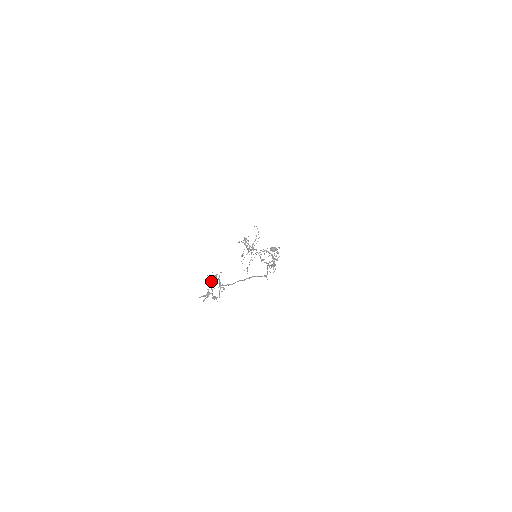
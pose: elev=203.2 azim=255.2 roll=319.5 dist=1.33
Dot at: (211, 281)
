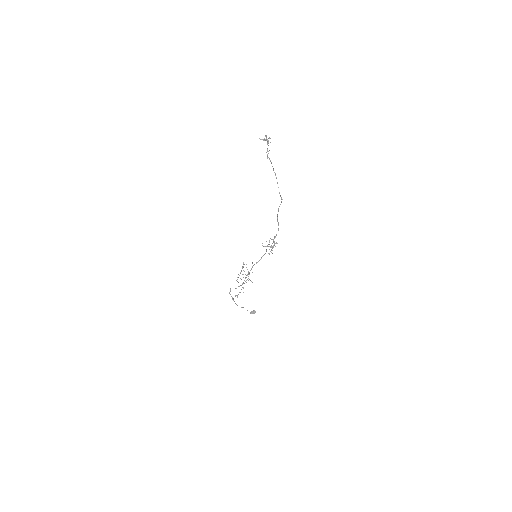
Dot at: occluded
